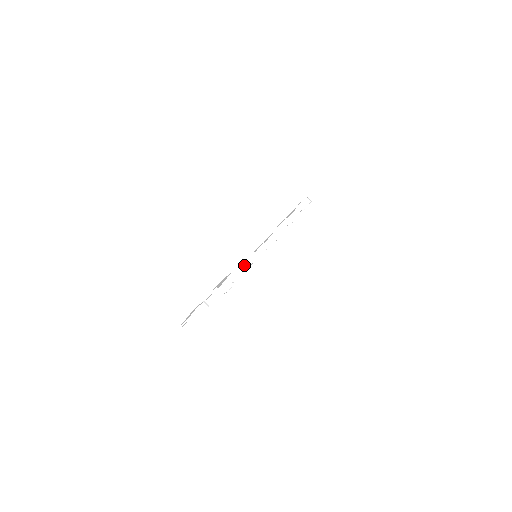
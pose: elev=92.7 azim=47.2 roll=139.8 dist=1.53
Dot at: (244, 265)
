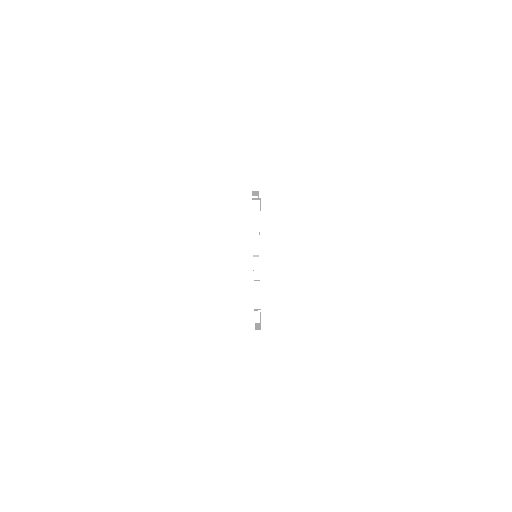
Dot at: occluded
